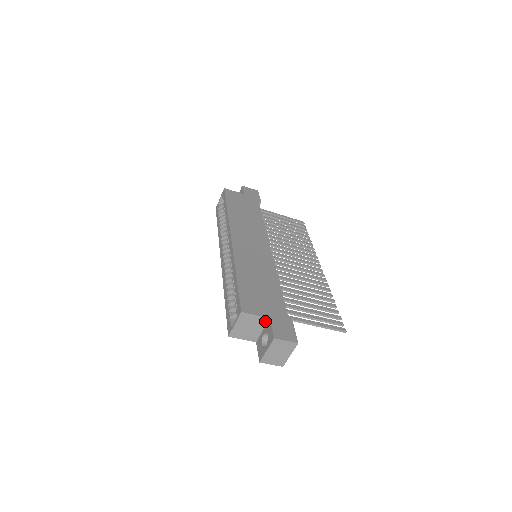
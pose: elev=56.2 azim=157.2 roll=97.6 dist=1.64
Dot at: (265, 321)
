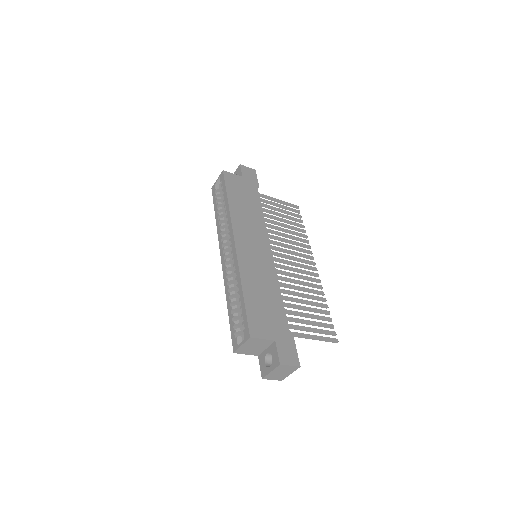
Dot at: (270, 342)
